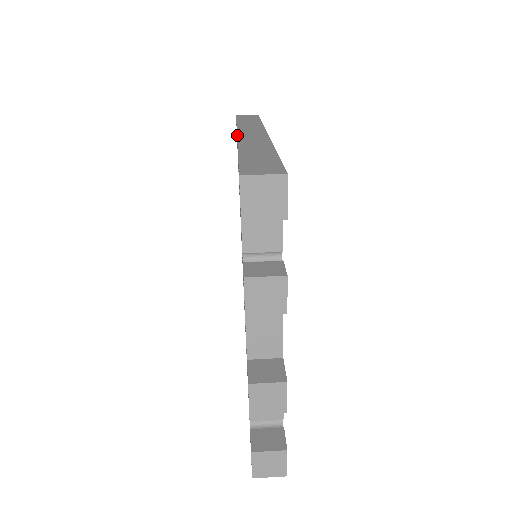
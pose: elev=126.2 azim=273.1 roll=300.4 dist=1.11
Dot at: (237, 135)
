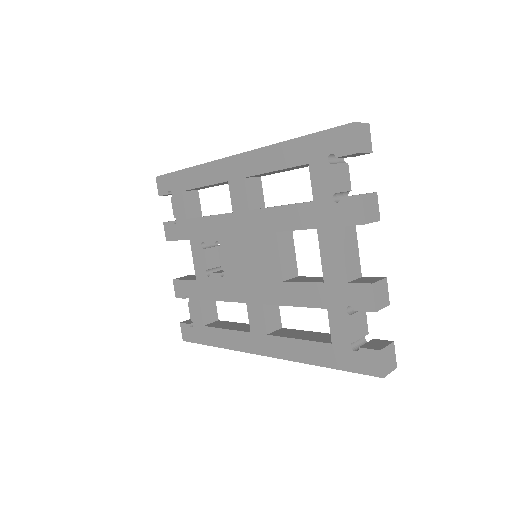
Dot at: (236, 154)
